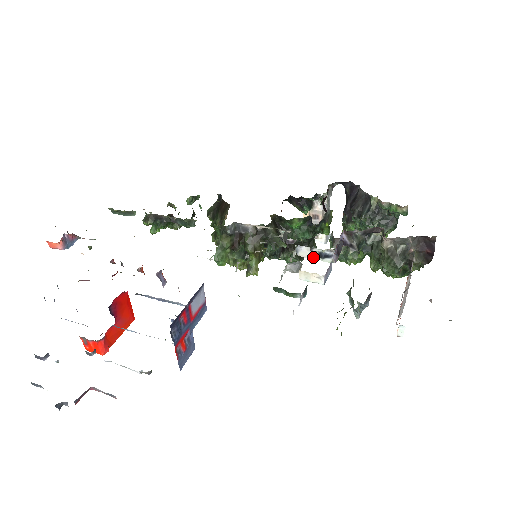
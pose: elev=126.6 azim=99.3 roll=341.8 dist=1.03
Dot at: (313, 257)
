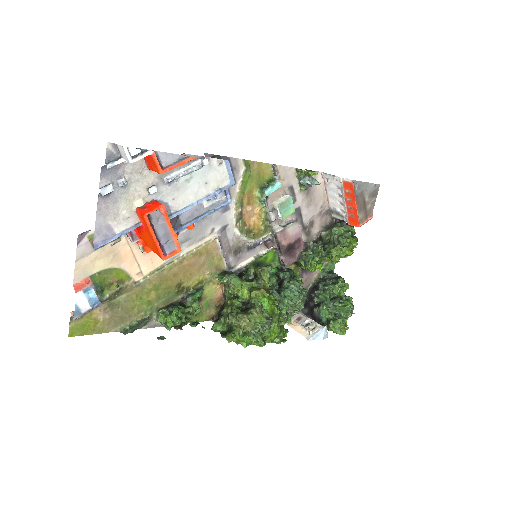
Dot at: (285, 227)
